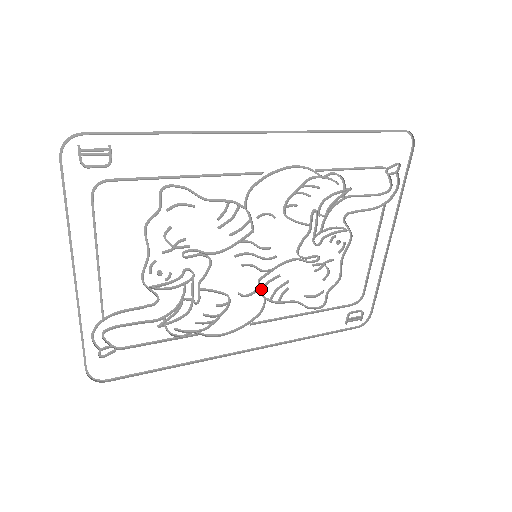
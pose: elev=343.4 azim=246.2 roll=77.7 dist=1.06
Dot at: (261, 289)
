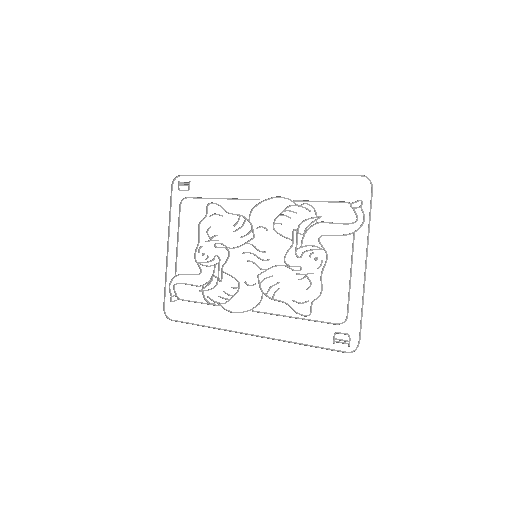
Dot at: (260, 284)
